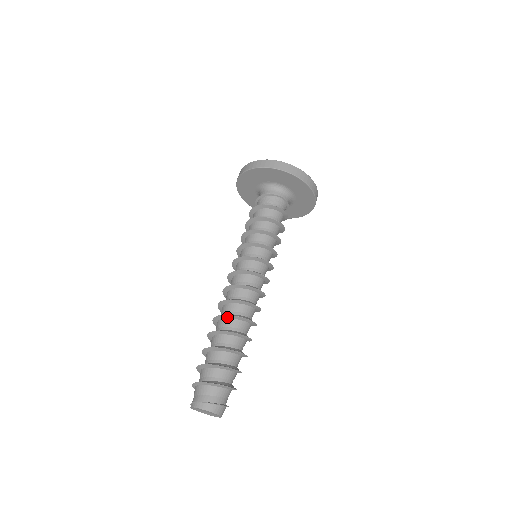
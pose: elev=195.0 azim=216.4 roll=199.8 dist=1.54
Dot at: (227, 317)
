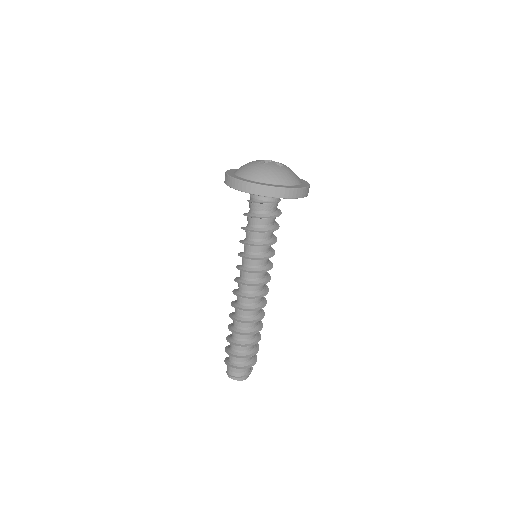
Dot at: (245, 322)
